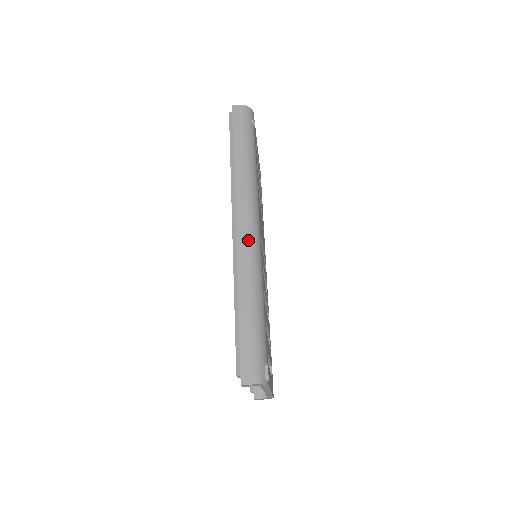
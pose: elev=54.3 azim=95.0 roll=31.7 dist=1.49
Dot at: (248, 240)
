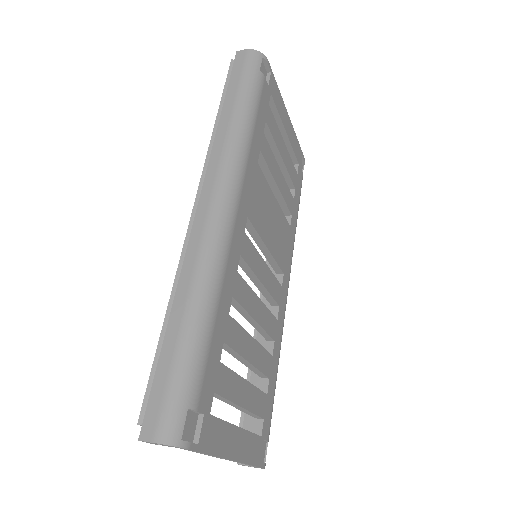
Dot at: (209, 220)
